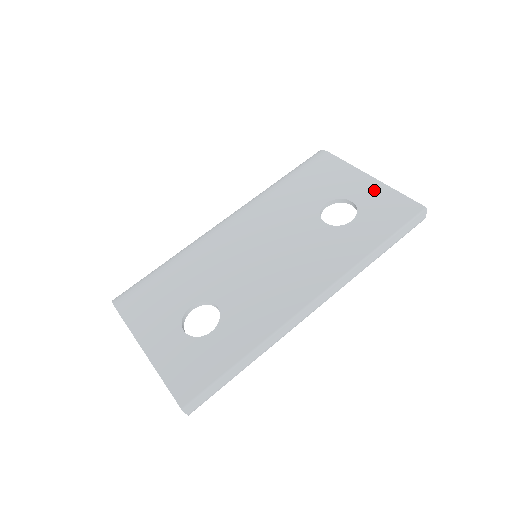
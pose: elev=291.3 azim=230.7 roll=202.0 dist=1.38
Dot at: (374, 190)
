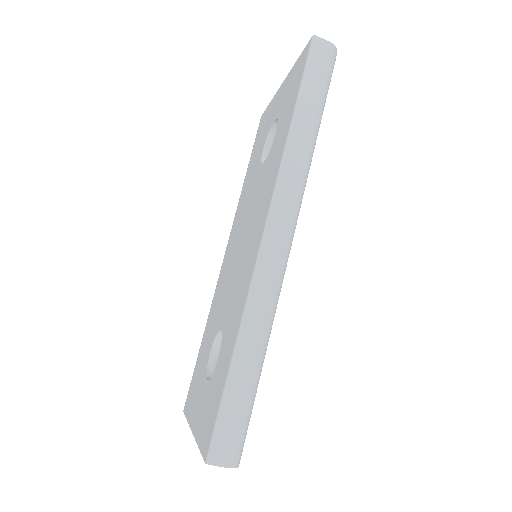
Dot at: (284, 89)
